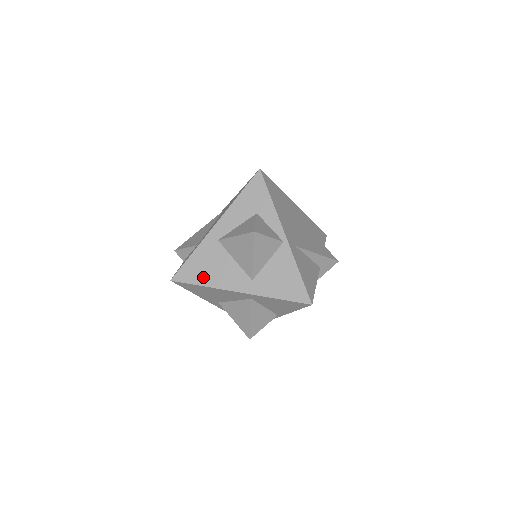
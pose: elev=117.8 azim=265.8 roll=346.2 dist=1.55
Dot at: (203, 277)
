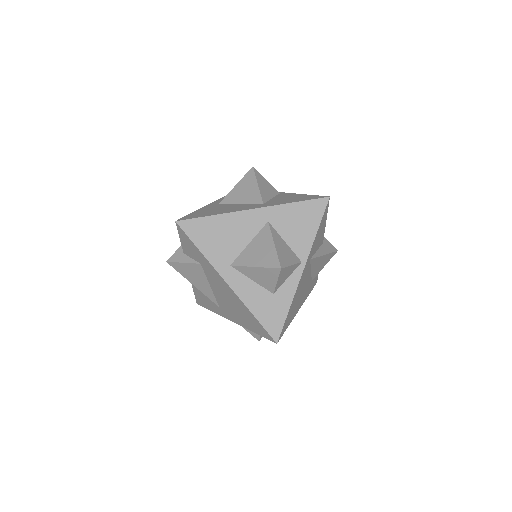
Dot at: (211, 213)
